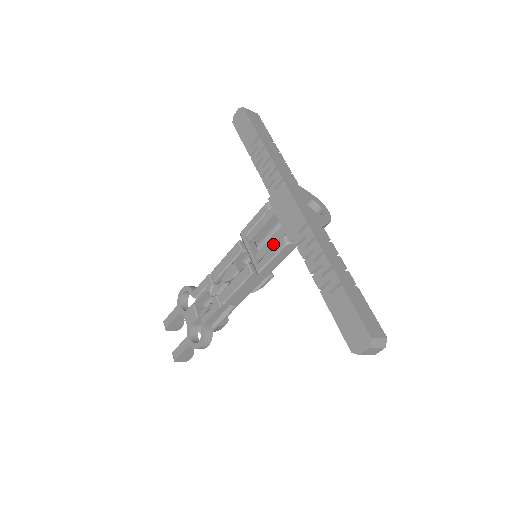
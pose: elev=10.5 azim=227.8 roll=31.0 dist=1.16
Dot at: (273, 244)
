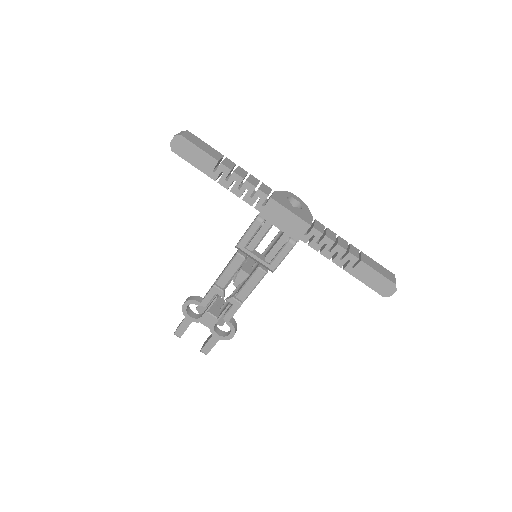
Dot at: (281, 248)
